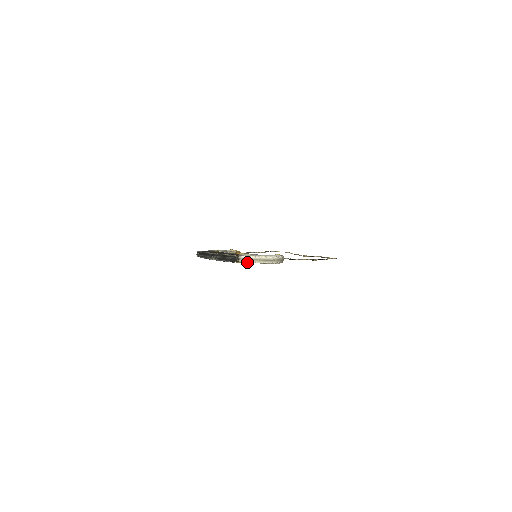
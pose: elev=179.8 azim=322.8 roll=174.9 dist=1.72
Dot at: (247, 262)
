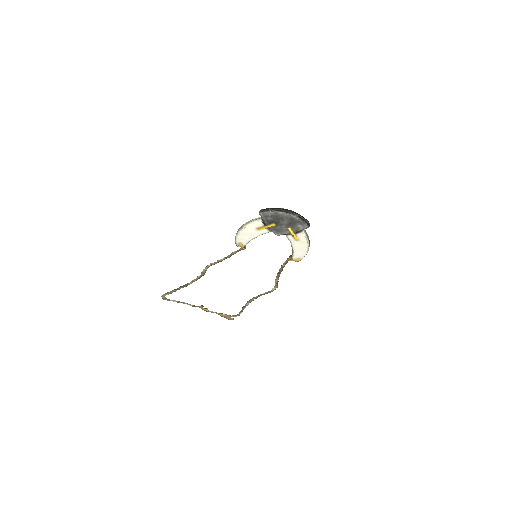
Dot at: (306, 236)
